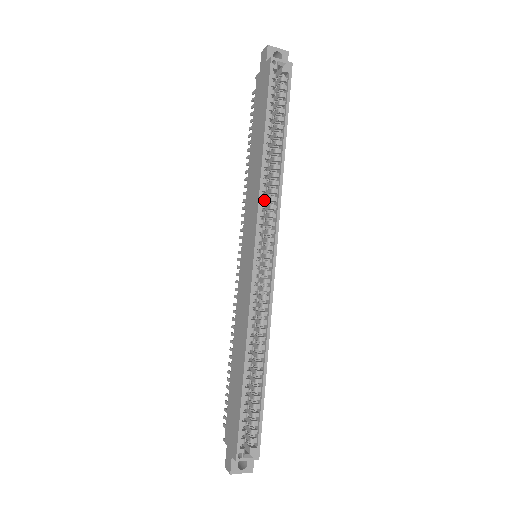
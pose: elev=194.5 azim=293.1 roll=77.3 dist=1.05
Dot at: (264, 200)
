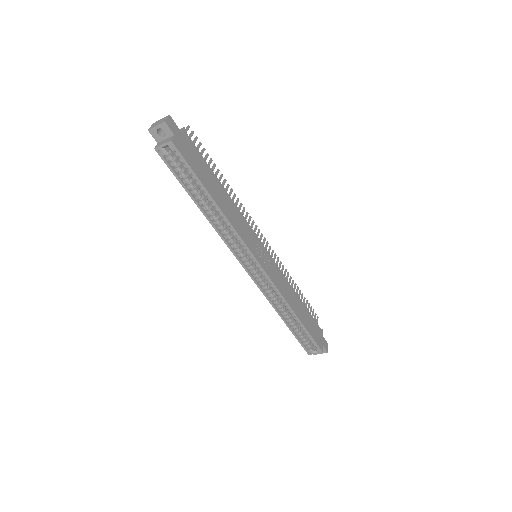
Dot at: (230, 235)
